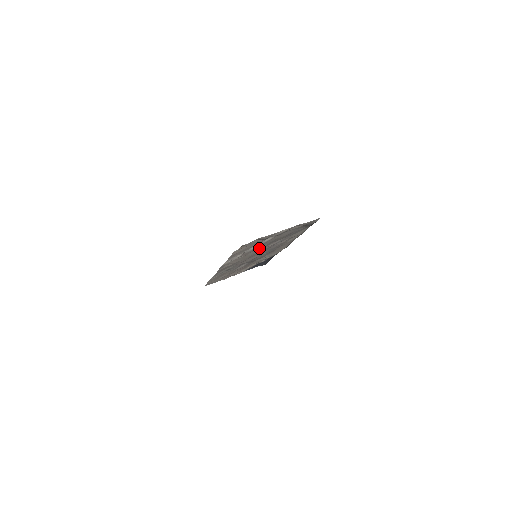
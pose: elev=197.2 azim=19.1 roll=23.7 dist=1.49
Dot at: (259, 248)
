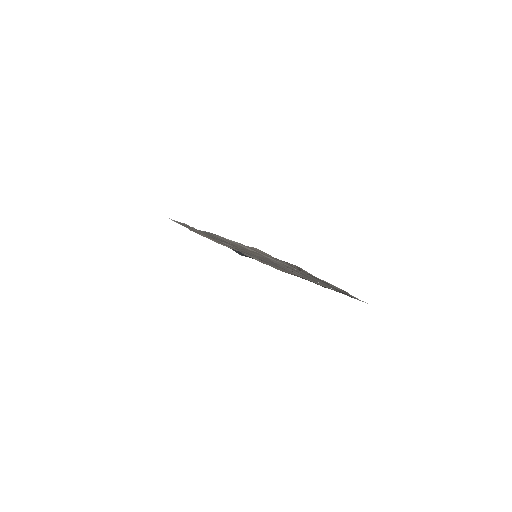
Dot at: (275, 261)
